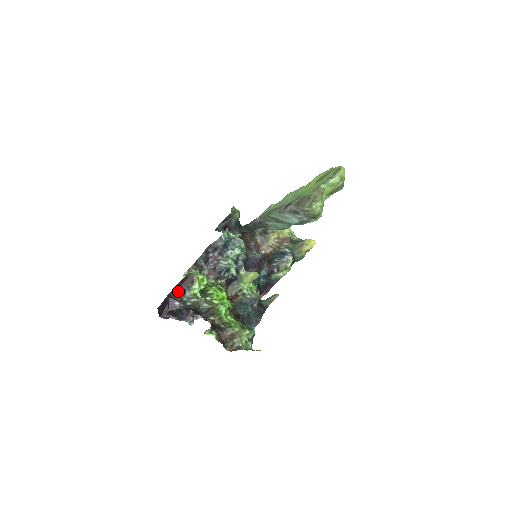
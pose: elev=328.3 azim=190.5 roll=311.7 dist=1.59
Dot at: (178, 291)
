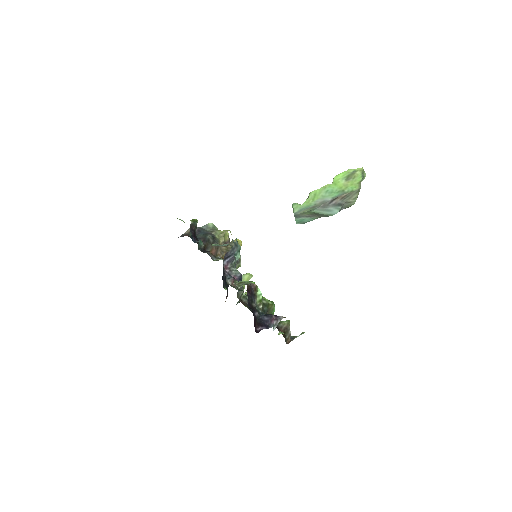
Dot at: (252, 301)
